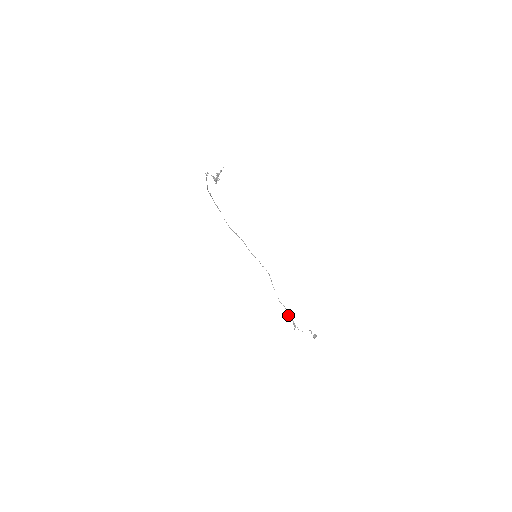
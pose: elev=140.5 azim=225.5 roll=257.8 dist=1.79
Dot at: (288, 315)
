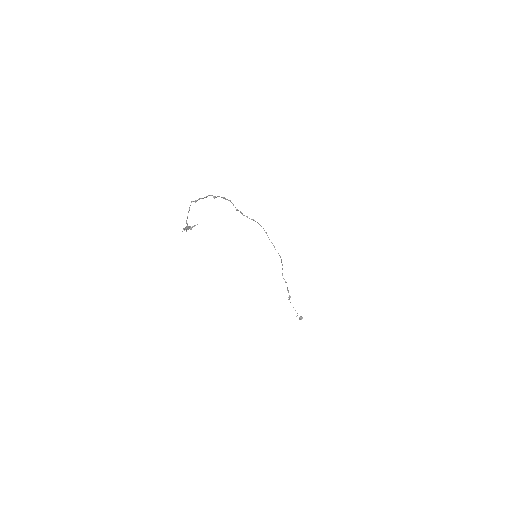
Dot at: (287, 289)
